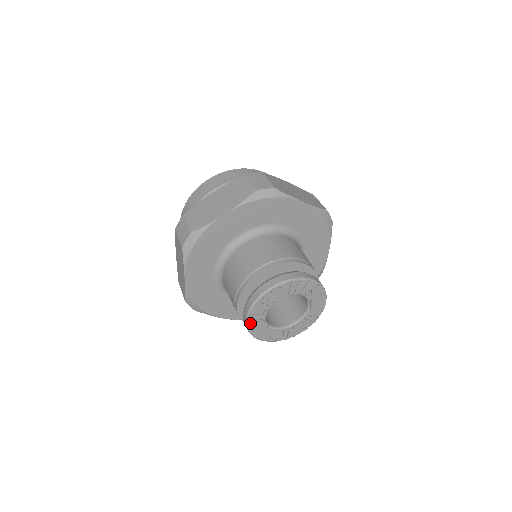
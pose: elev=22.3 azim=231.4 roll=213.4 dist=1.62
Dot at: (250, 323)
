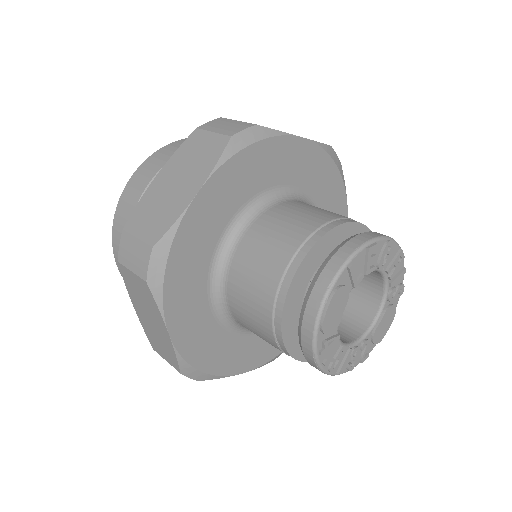
Dot at: (336, 286)
